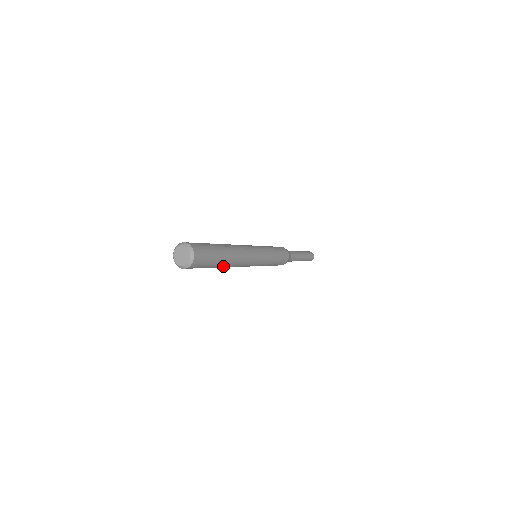
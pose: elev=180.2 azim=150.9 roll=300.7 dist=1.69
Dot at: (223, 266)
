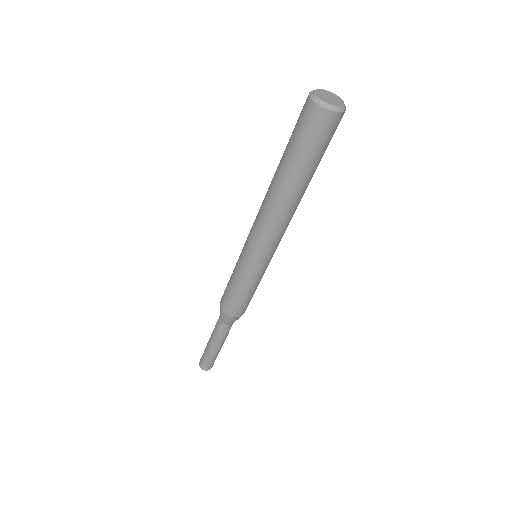
Dot at: (295, 189)
